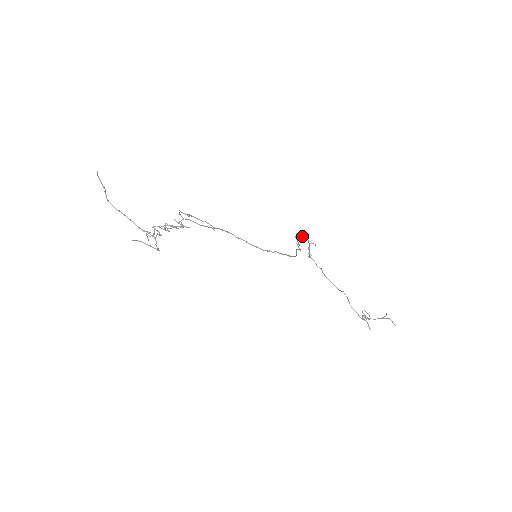
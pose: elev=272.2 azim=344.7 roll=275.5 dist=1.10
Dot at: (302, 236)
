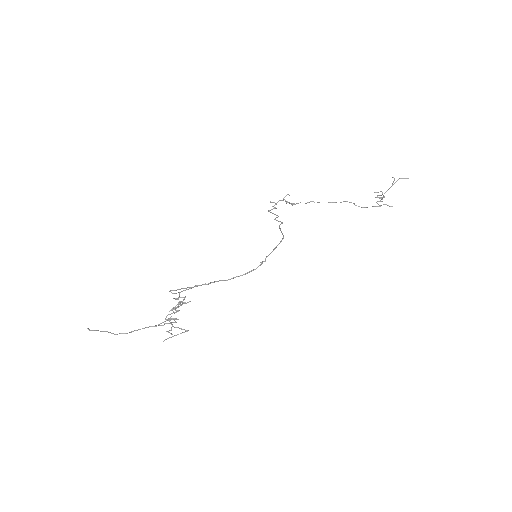
Dot at: occluded
